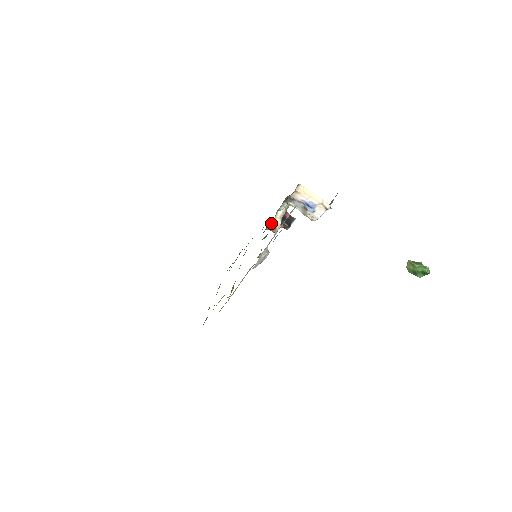
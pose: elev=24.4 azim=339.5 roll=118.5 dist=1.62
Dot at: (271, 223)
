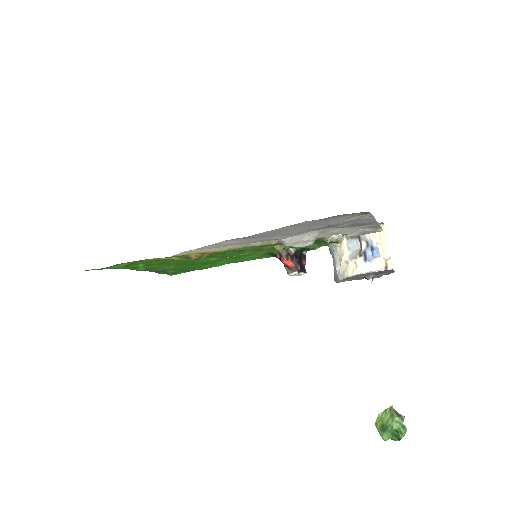
Dot at: (292, 248)
